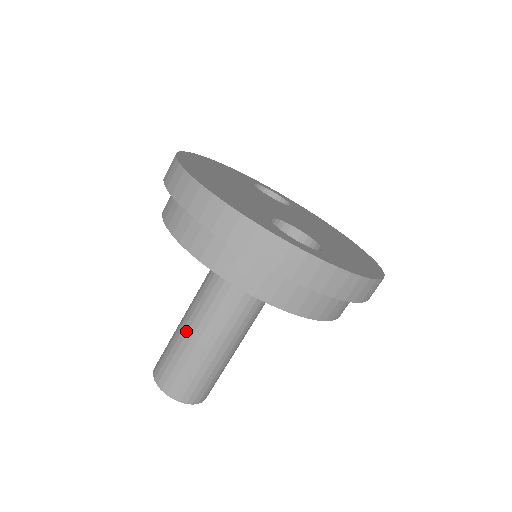
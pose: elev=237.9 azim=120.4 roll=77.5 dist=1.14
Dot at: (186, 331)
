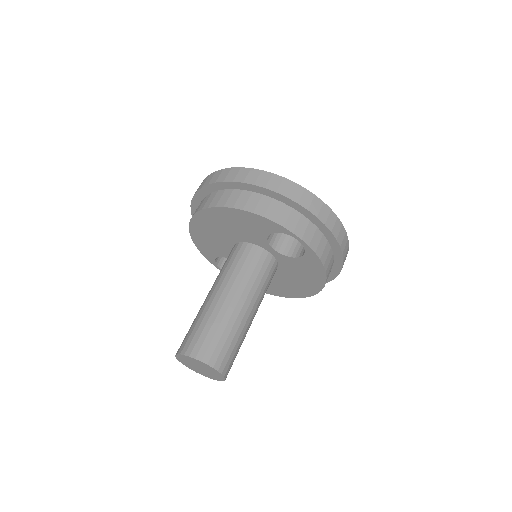
Dot at: (215, 304)
